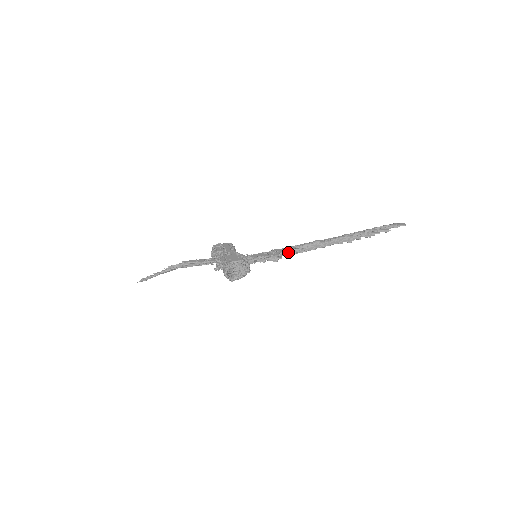
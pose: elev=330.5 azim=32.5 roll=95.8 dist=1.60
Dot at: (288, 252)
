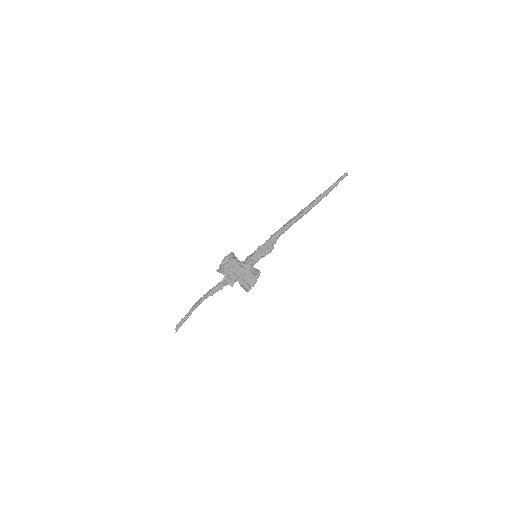
Dot at: (277, 239)
